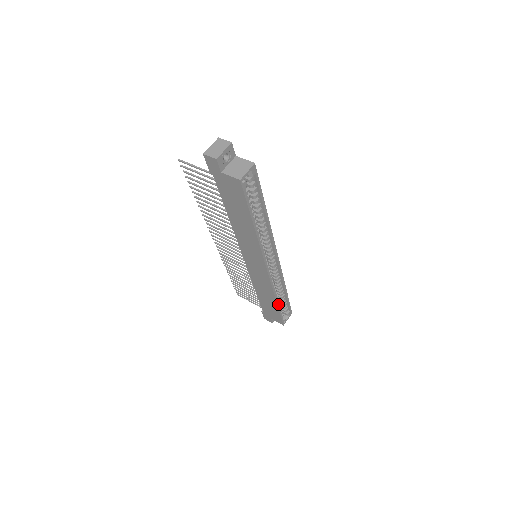
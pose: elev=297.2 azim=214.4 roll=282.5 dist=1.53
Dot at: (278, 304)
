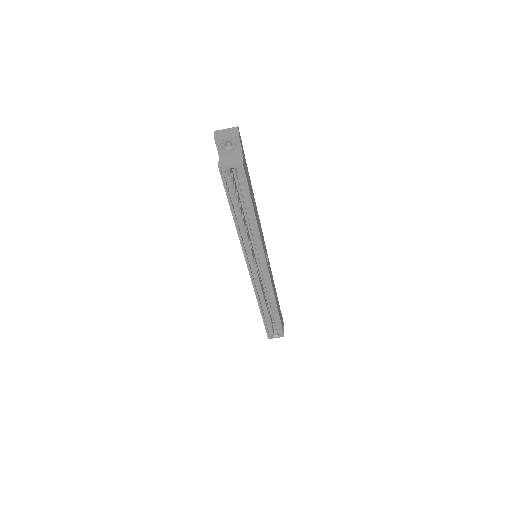
Dot at: (263, 314)
